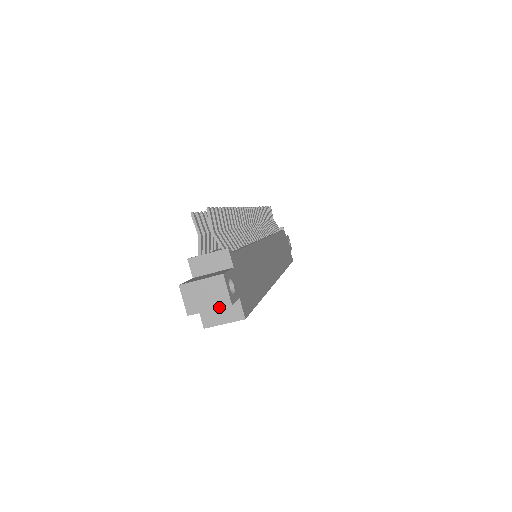
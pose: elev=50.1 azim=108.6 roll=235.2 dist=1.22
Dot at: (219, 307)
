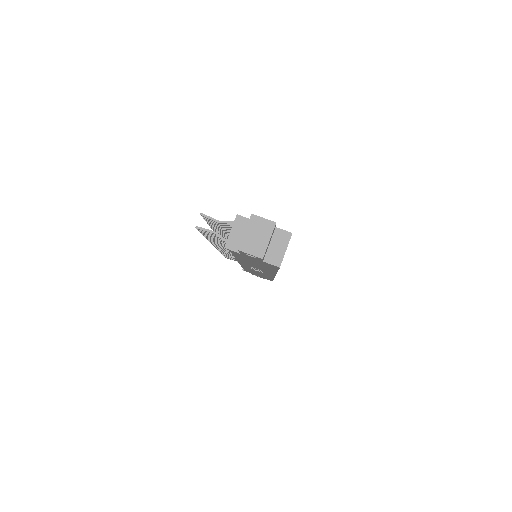
Dot at: (271, 232)
